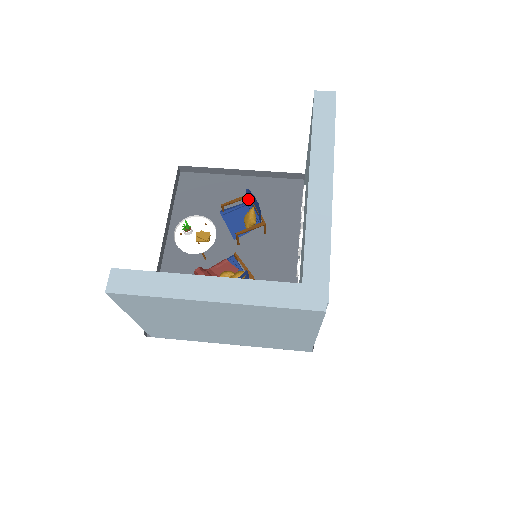
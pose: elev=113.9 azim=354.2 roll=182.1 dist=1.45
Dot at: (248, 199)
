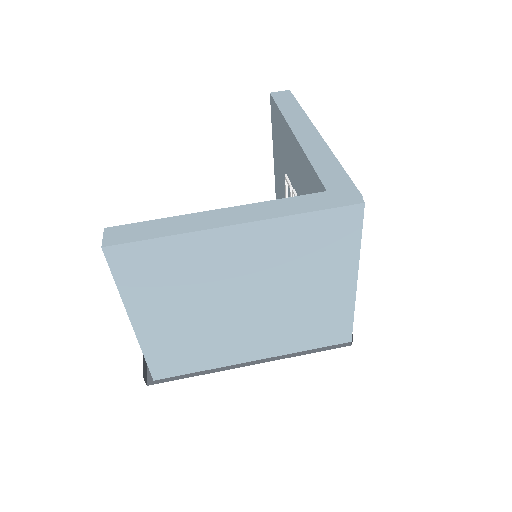
Dot at: occluded
